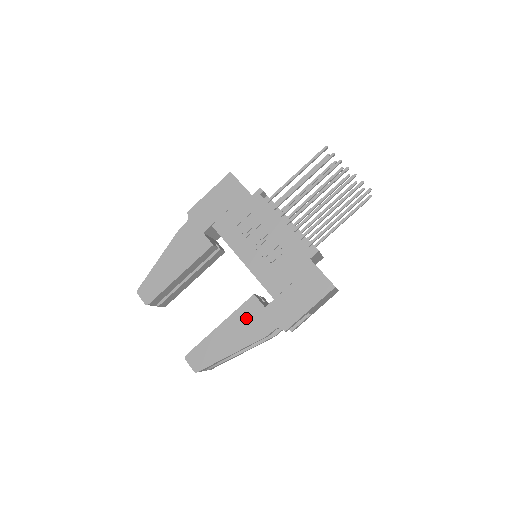
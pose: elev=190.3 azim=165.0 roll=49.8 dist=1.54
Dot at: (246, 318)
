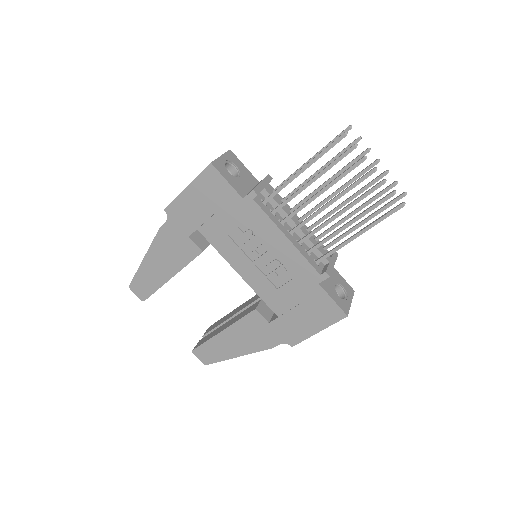
Dot at: (249, 329)
